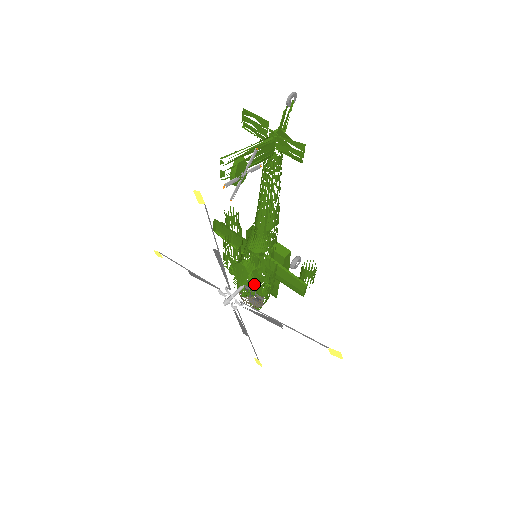
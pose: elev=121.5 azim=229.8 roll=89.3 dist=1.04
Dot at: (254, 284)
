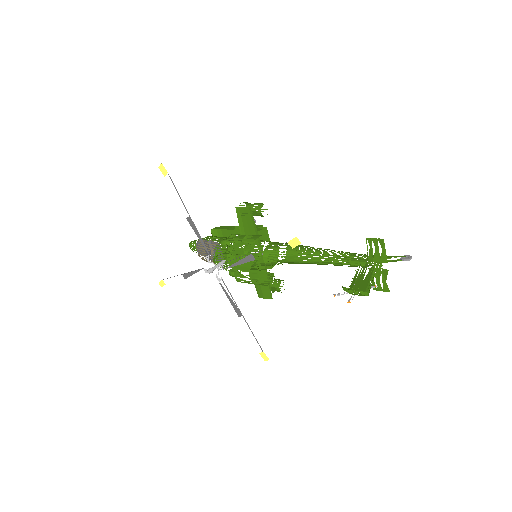
Dot at: (240, 273)
